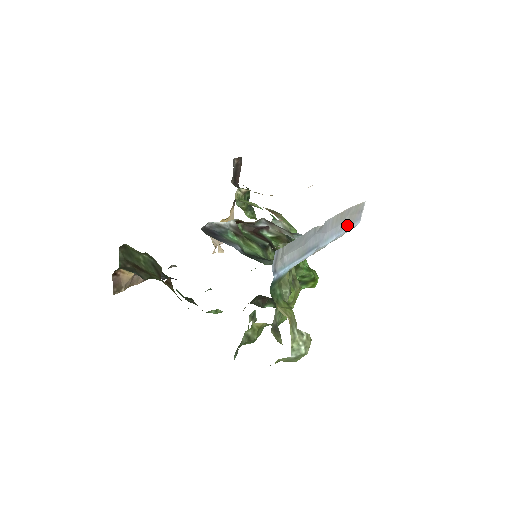
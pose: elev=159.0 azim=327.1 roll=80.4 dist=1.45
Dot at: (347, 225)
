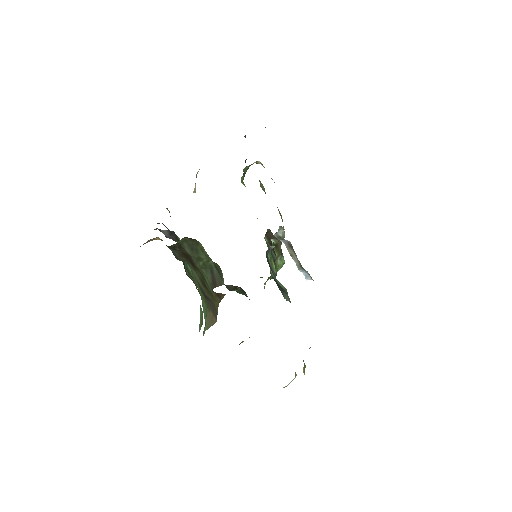
Dot at: occluded
